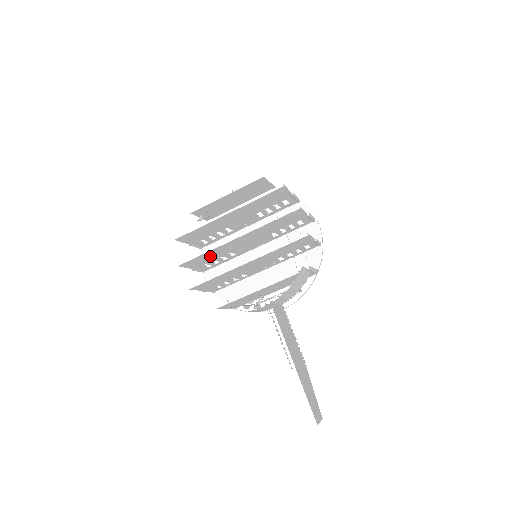
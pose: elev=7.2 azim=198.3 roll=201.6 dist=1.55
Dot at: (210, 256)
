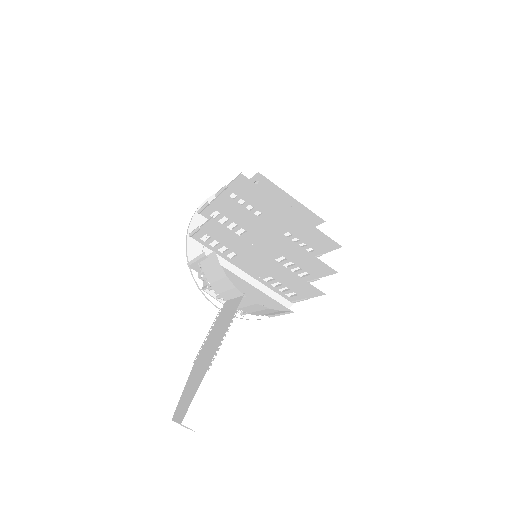
Dot at: (242, 216)
